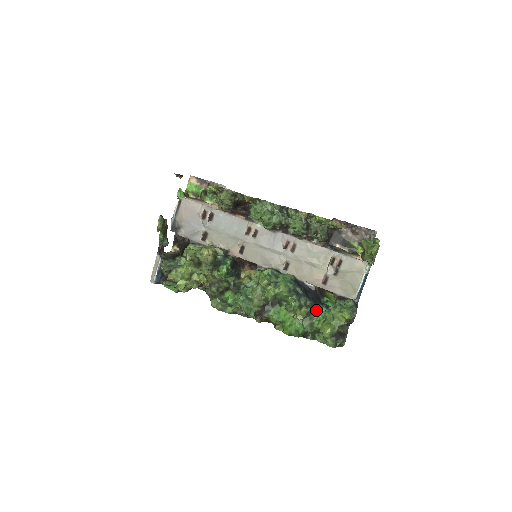
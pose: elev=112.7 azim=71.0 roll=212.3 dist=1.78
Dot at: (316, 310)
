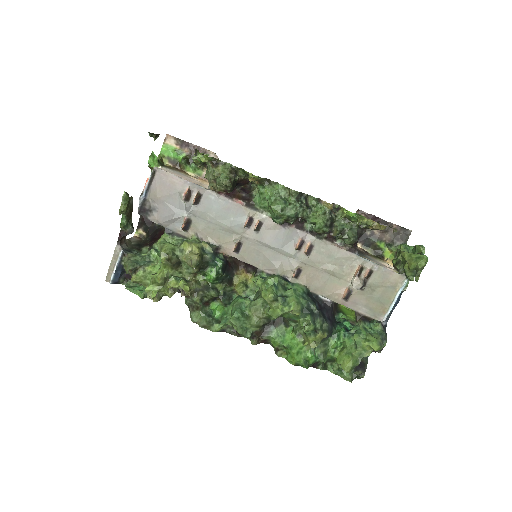
Dot at: (333, 334)
